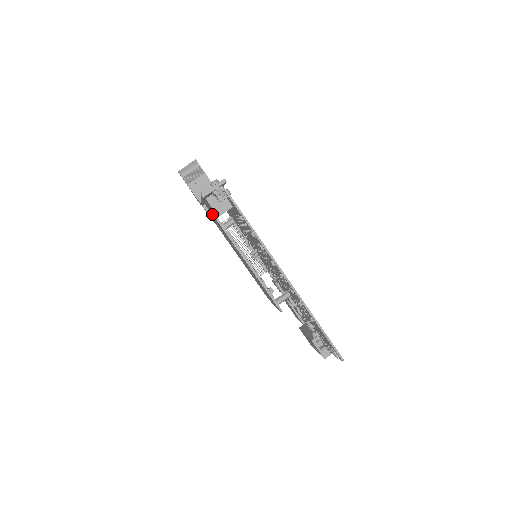
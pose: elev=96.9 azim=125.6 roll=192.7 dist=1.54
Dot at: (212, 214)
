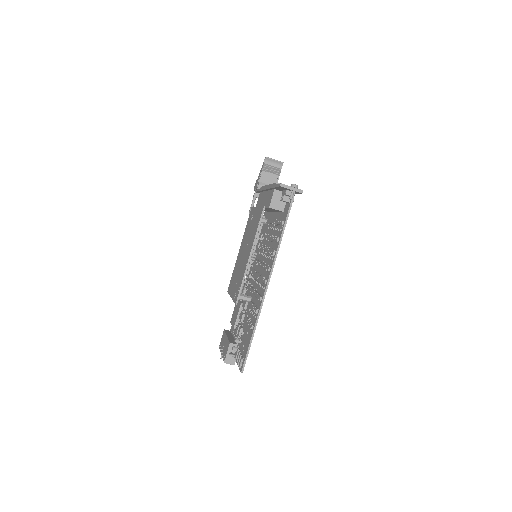
Dot at: (258, 203)
